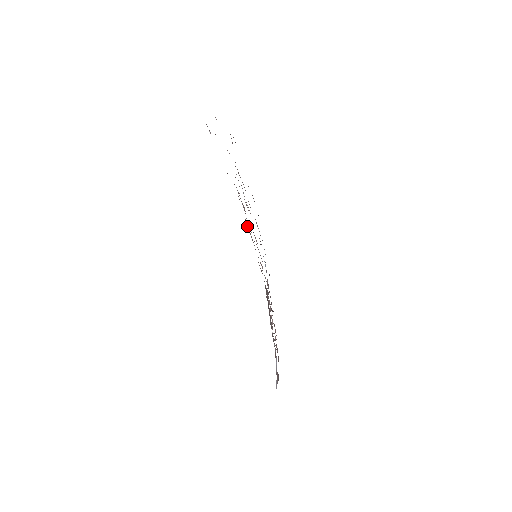
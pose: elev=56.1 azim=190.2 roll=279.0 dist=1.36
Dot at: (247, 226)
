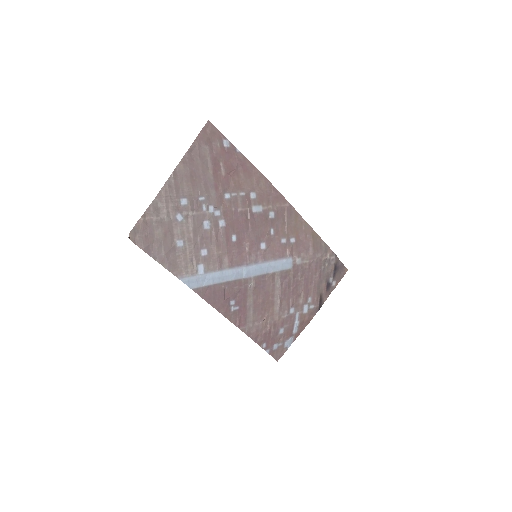
Dot at: (285, 214)
